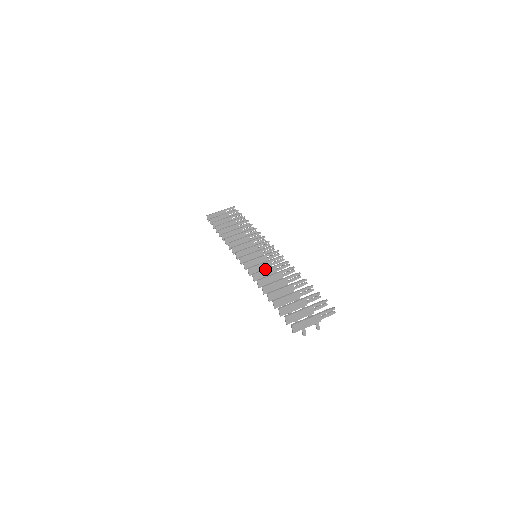
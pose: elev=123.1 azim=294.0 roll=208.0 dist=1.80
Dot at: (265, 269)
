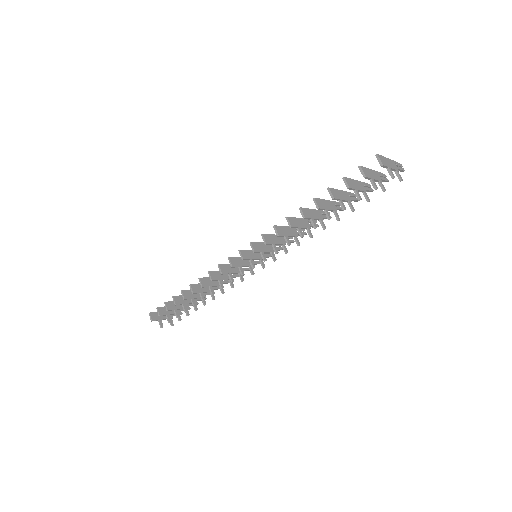
Dot at: (285, 226)
